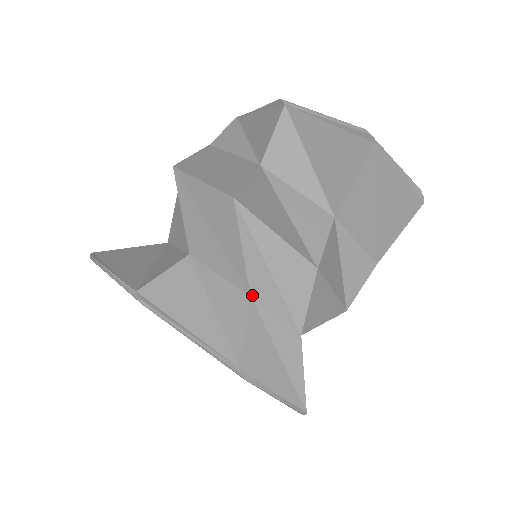
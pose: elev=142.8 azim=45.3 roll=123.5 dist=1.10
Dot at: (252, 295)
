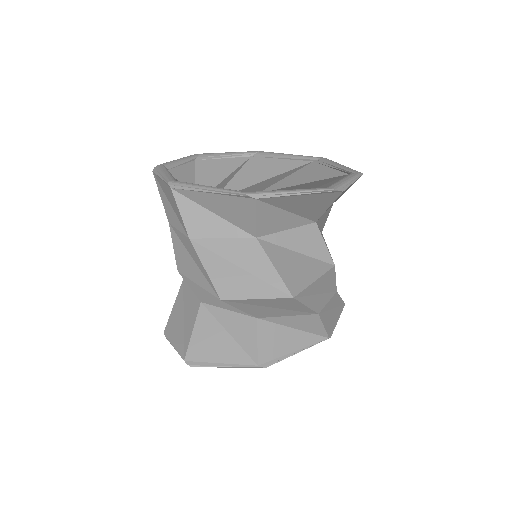
Dot at: (319, 313)
